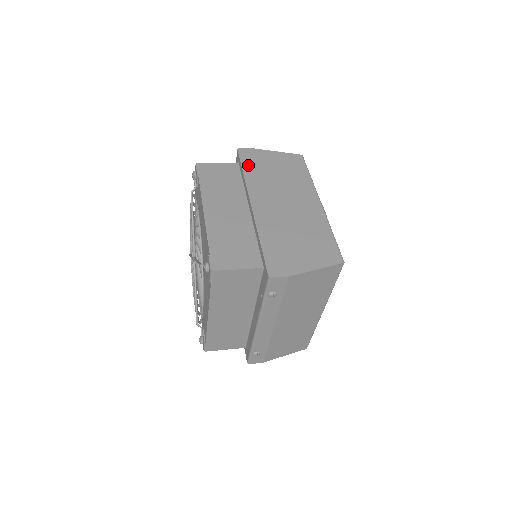
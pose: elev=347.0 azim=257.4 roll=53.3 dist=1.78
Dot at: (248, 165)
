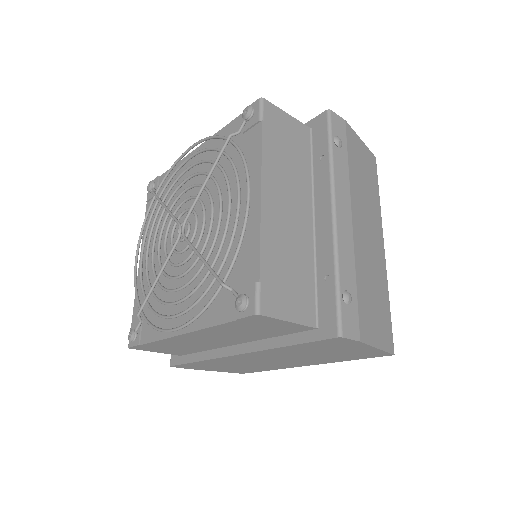
Dot at: occluded
